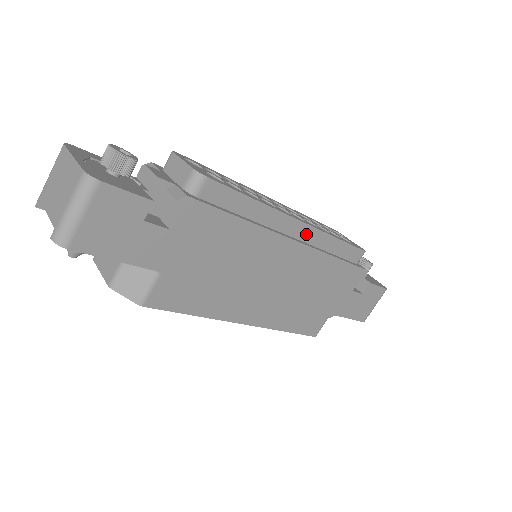
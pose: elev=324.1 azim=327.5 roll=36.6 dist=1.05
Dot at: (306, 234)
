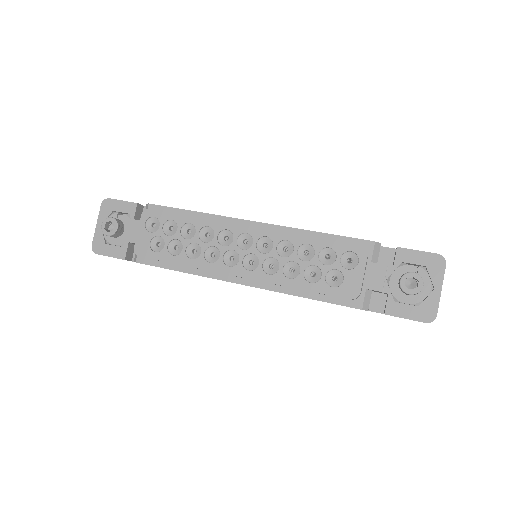
Dot at: (254, 280)
